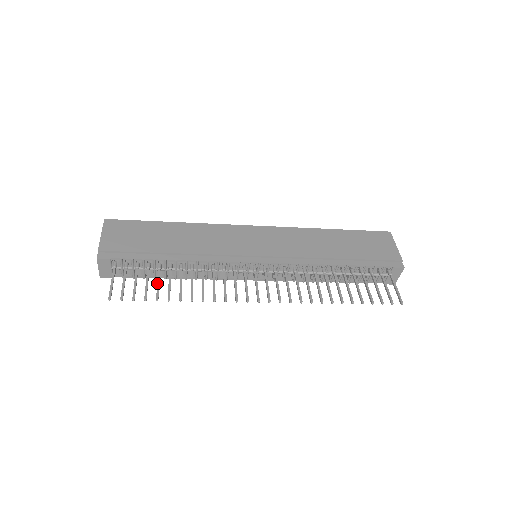
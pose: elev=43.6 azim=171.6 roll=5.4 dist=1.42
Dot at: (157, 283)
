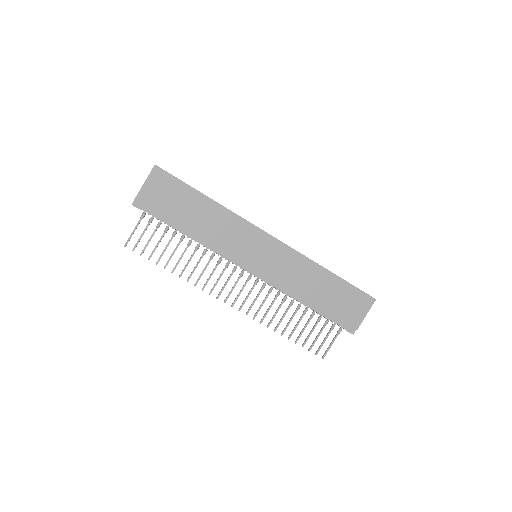
Dot at: (164, 249)
